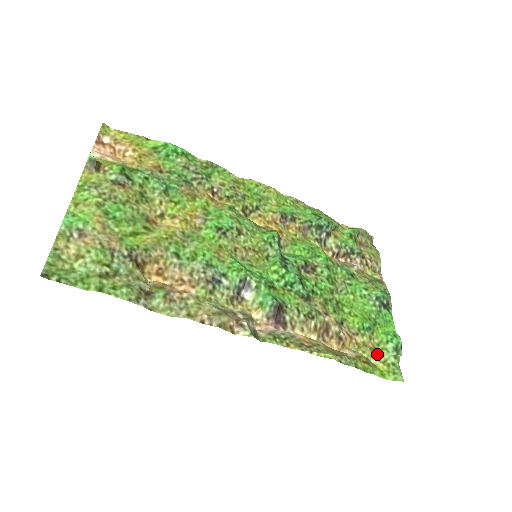
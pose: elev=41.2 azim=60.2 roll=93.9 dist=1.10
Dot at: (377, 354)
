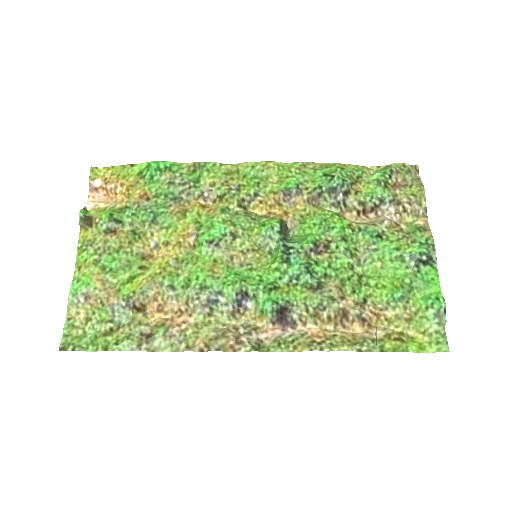
Dot at: (415, 324)
